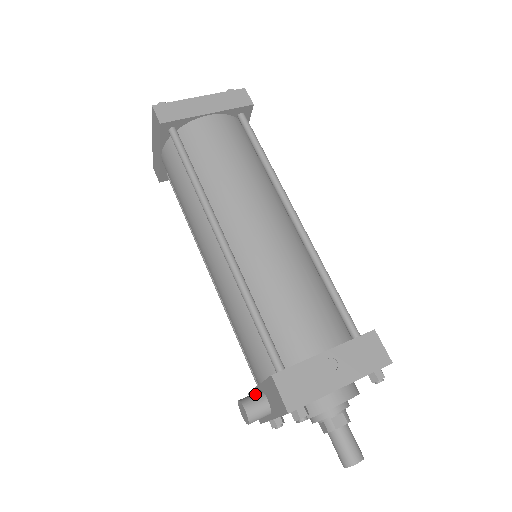
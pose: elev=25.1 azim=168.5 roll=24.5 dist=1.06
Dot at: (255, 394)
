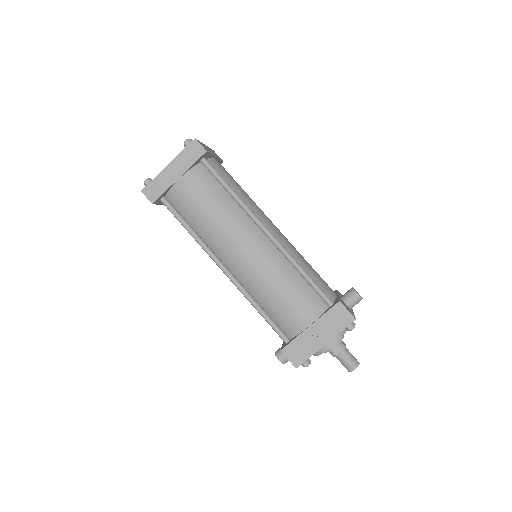
Dot at: occluded
